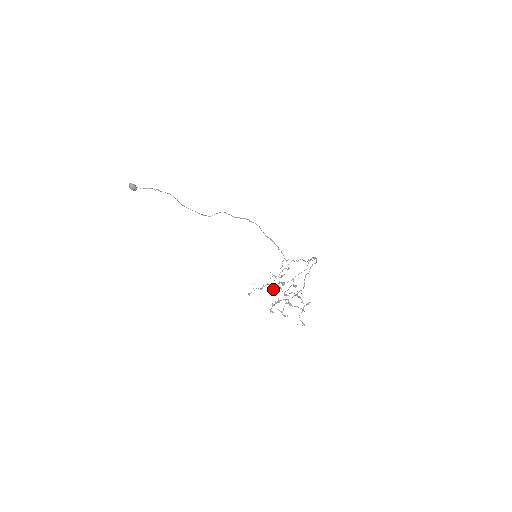
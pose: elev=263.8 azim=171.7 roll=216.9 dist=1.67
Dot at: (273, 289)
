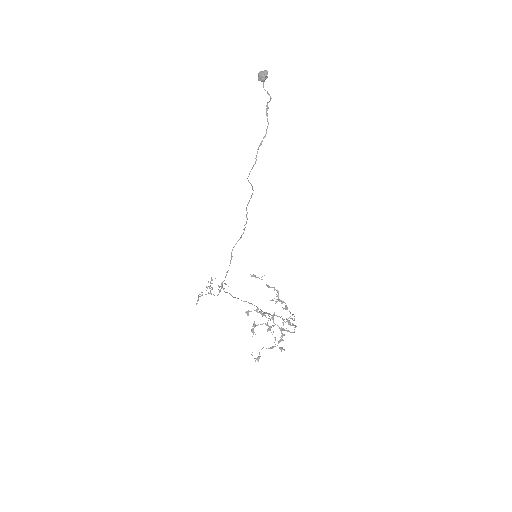
Dot at: occluded
